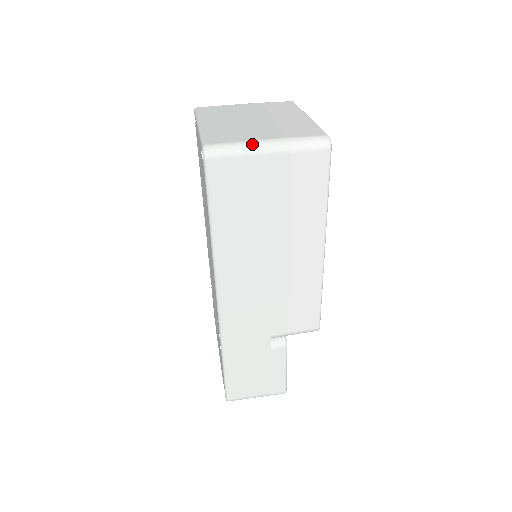
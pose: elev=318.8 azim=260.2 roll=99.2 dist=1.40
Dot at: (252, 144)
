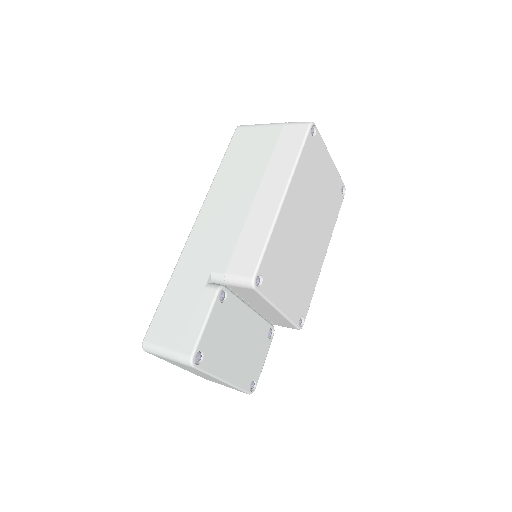
Dot at: (265, 124)
